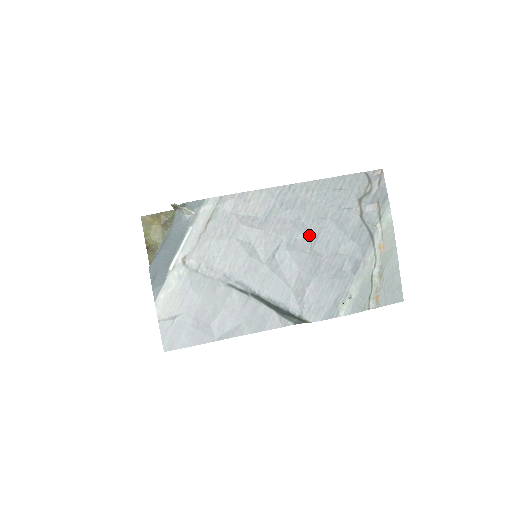
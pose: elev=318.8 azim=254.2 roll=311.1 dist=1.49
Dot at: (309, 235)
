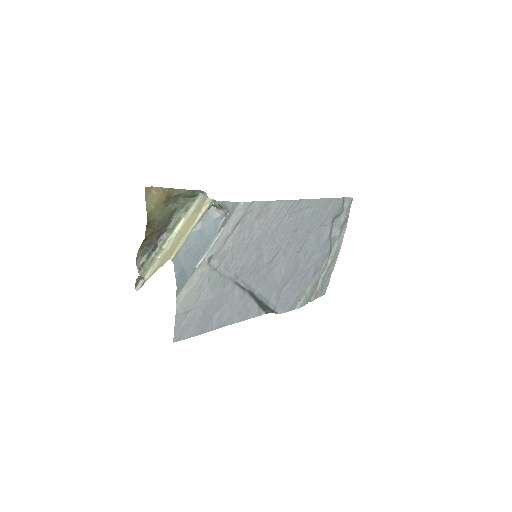
Dot at: (298, 245)
